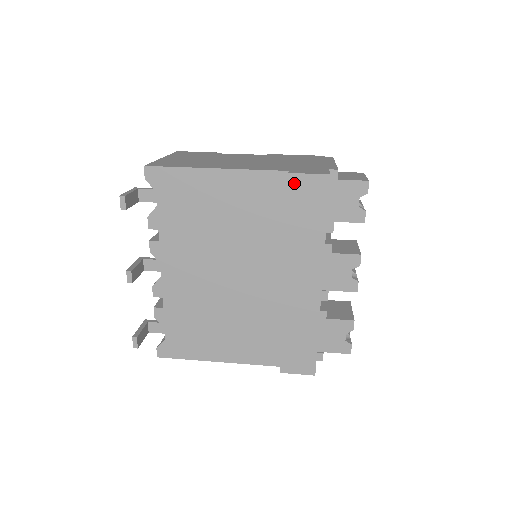
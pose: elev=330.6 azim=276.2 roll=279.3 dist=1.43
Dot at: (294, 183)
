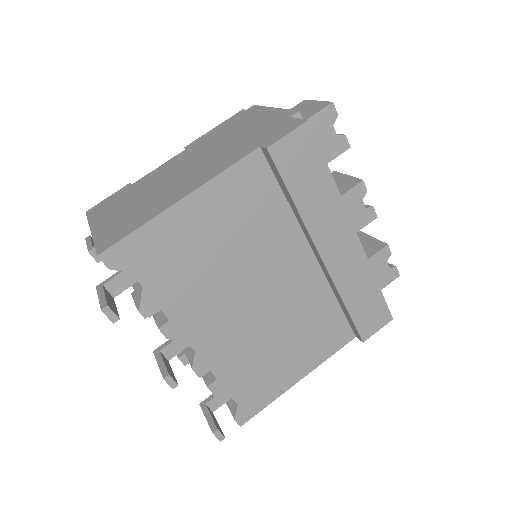
Dot at: (278, 155)
